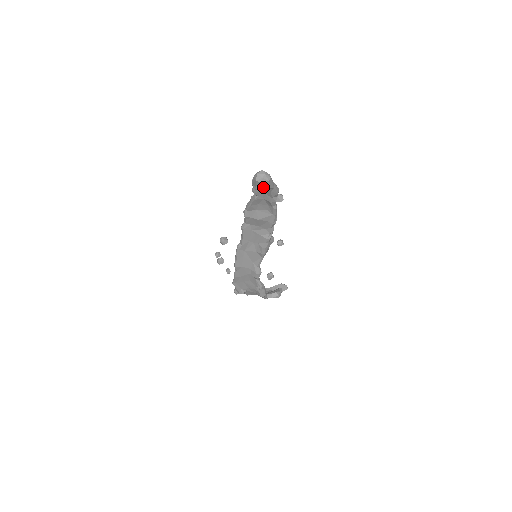
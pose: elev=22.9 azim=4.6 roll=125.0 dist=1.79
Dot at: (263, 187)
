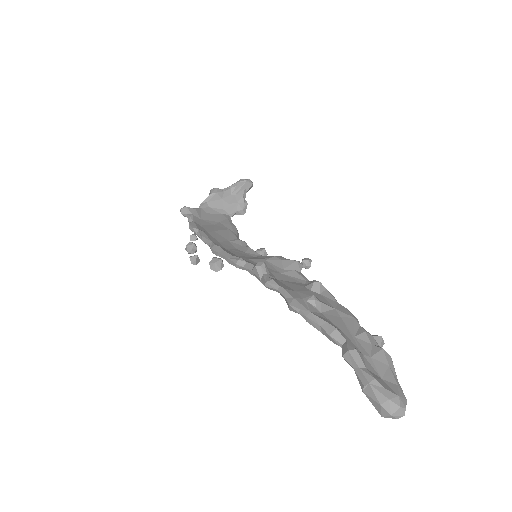
Dot at: occluded
